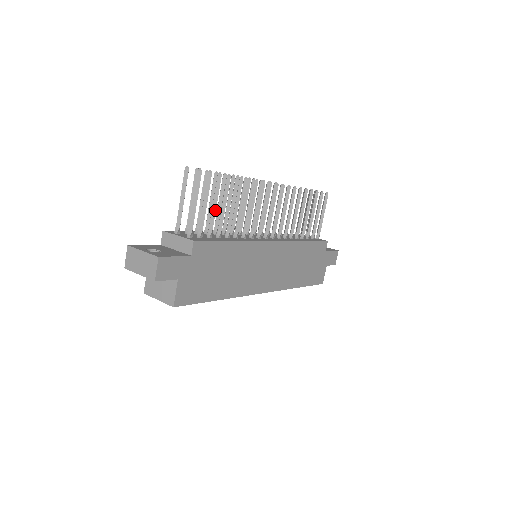
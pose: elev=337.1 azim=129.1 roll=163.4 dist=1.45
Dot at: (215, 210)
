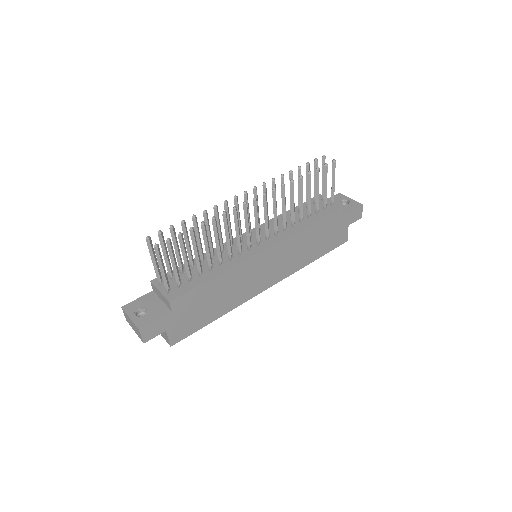
Dot at: (187, 262)
